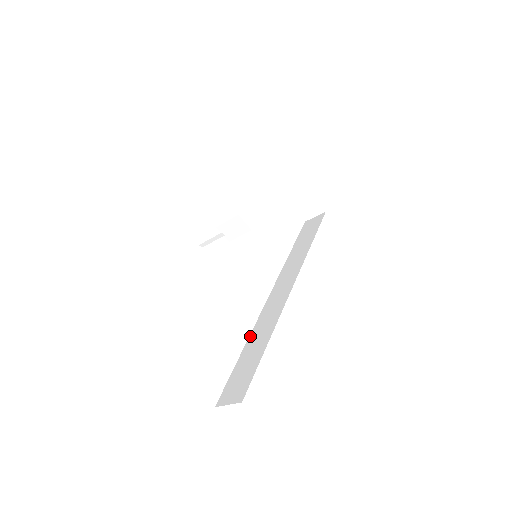
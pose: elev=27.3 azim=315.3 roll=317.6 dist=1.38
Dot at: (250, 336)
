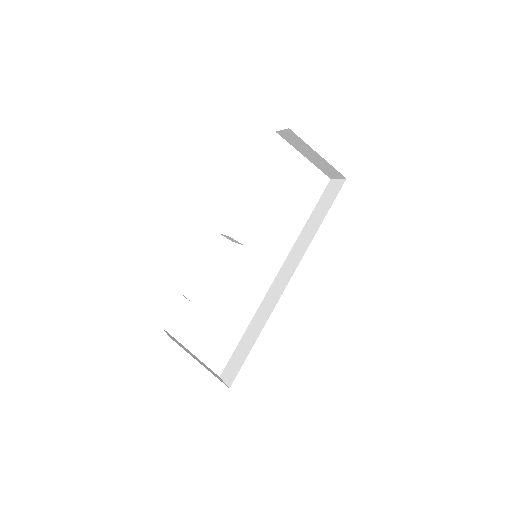
Dot at: (253, 319)
